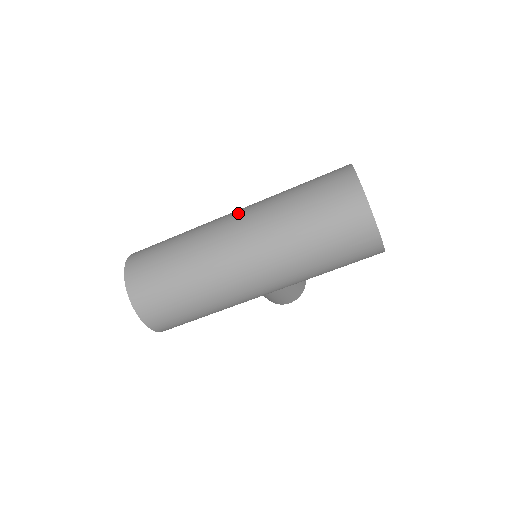
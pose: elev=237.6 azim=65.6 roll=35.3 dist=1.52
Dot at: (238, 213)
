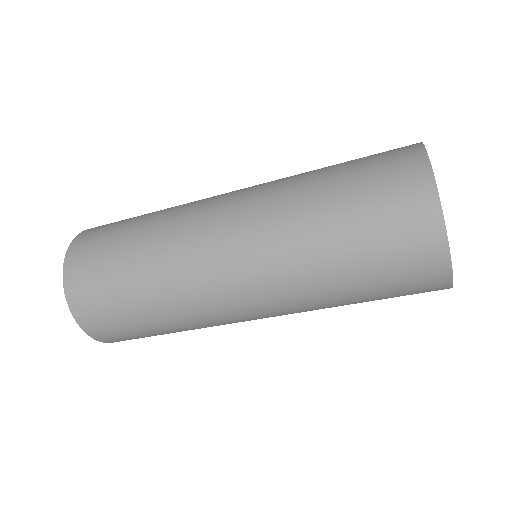
Dot at: (233, 203)
